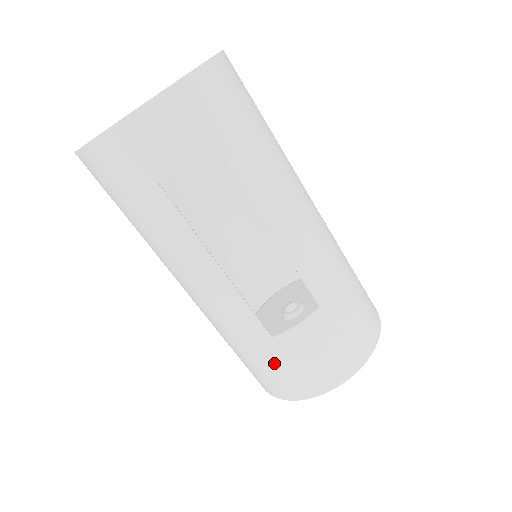
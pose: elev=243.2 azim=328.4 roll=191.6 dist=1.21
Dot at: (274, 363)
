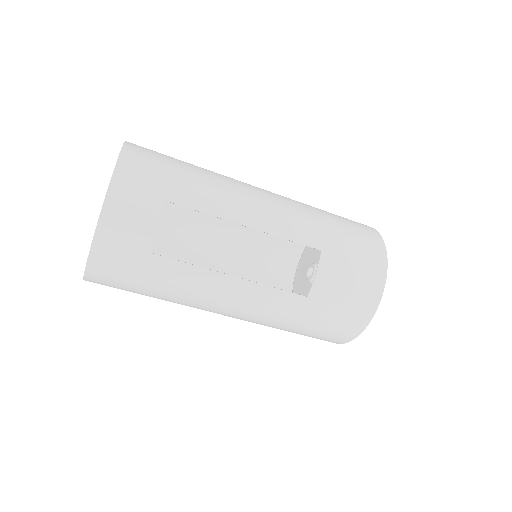
Dot at: (325, 315)
